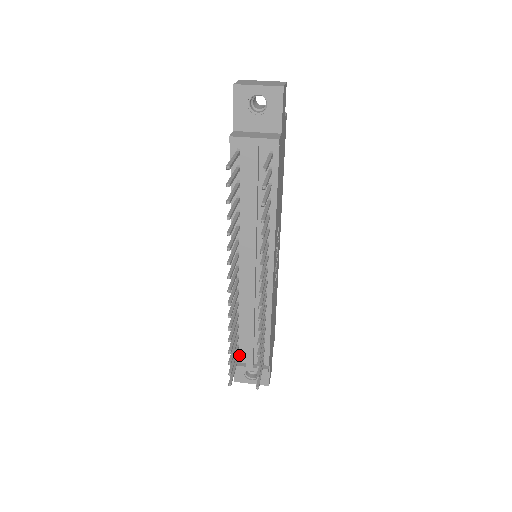
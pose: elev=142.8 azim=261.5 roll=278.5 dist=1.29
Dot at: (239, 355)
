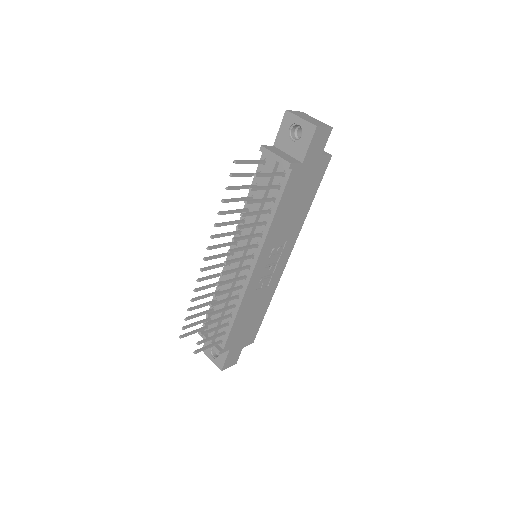
Dot at: (208, 327)
